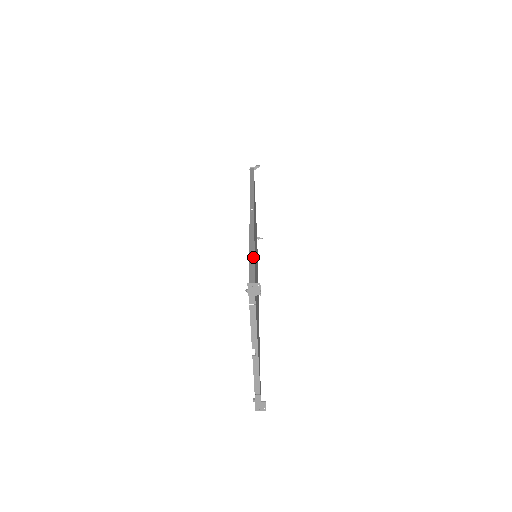
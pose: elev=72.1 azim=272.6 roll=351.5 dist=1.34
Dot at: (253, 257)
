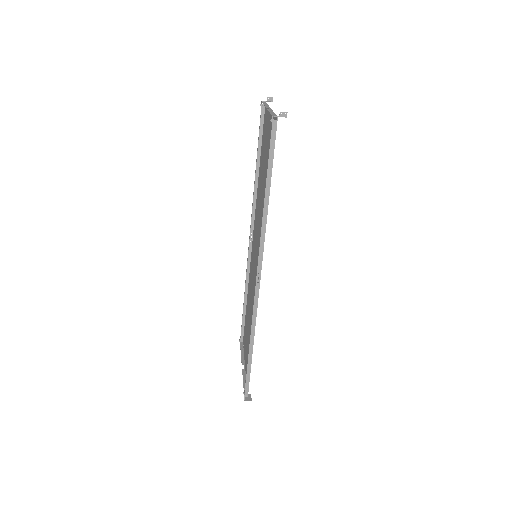
Dot at: (251, 362)
